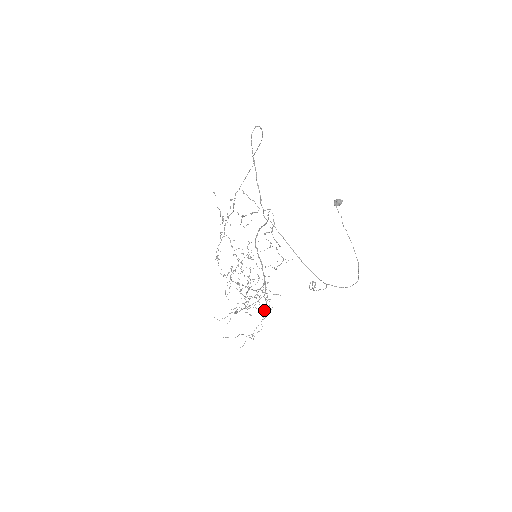
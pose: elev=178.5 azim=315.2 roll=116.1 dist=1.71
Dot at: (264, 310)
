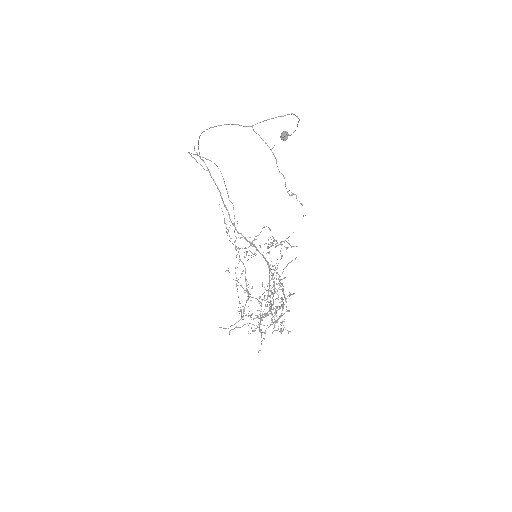
Dot at: occluded
